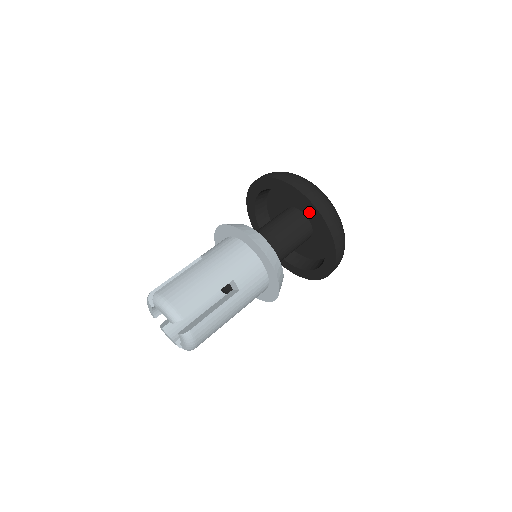
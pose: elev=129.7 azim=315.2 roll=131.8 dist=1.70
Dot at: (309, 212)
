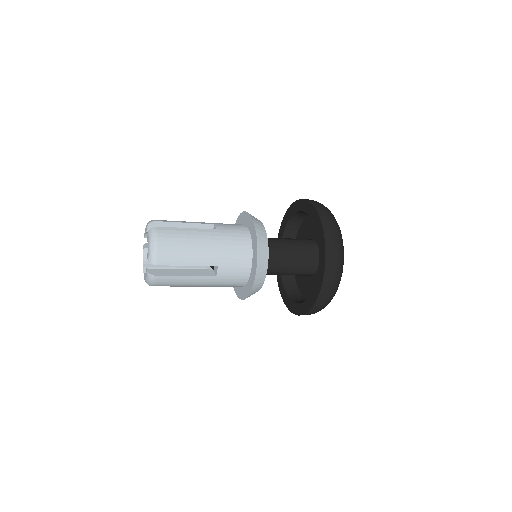
Dot at: (302, 211)
